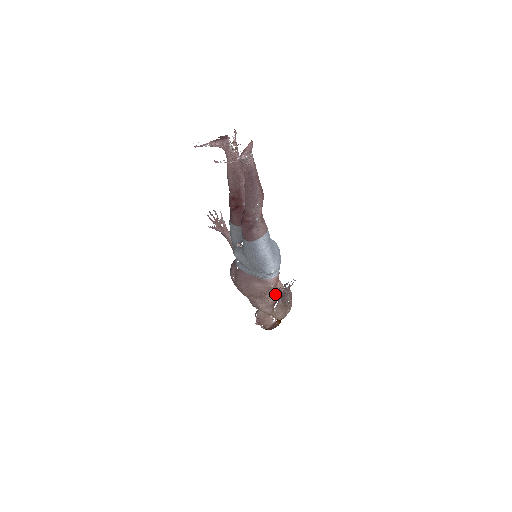
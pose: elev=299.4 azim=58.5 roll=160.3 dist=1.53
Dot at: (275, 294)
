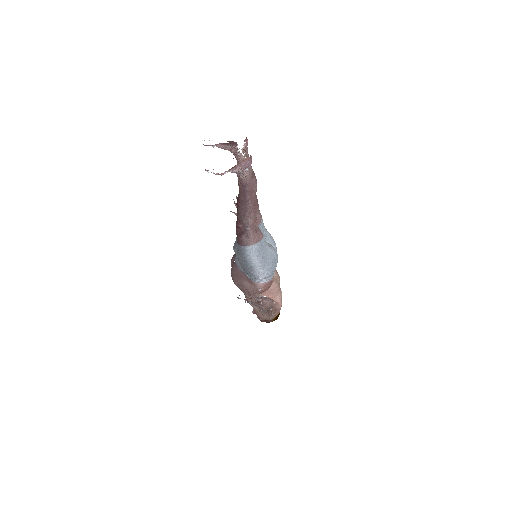
Dot at: occluded
